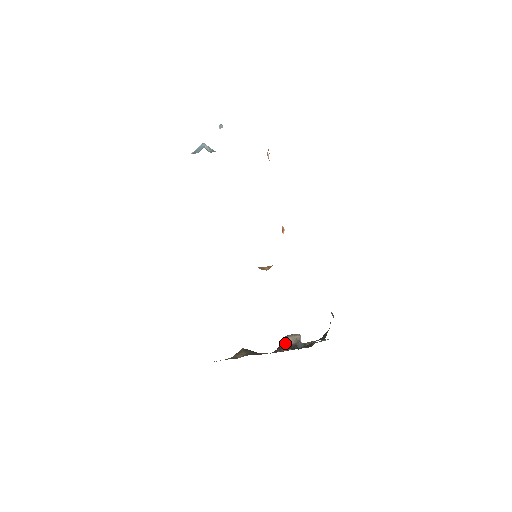
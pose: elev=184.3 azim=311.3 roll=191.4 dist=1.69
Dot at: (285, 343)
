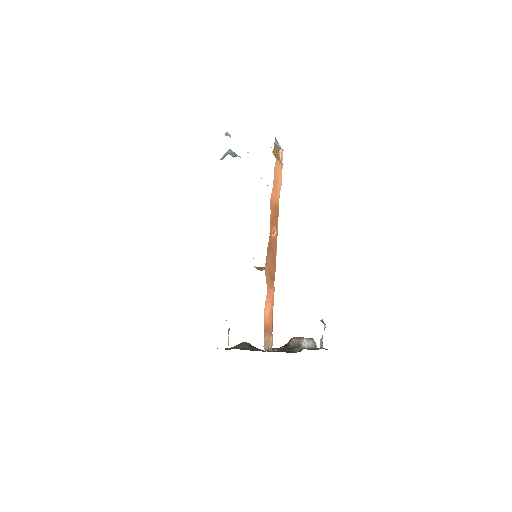
Dot at: (286, 344)
